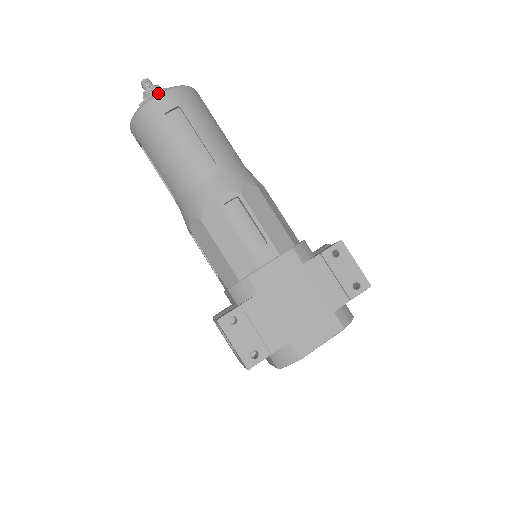
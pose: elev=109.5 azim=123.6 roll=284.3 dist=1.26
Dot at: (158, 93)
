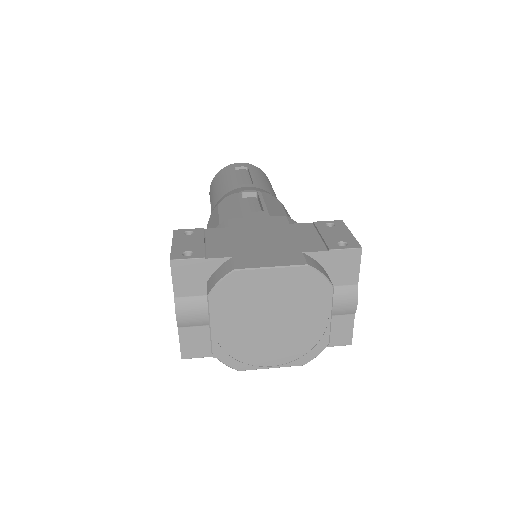
Dot at: (238, 163)
